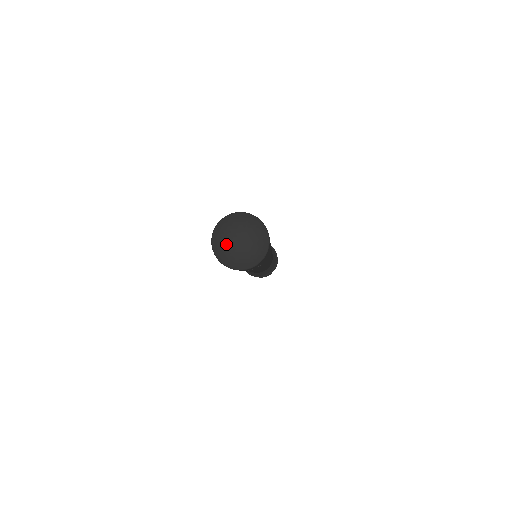
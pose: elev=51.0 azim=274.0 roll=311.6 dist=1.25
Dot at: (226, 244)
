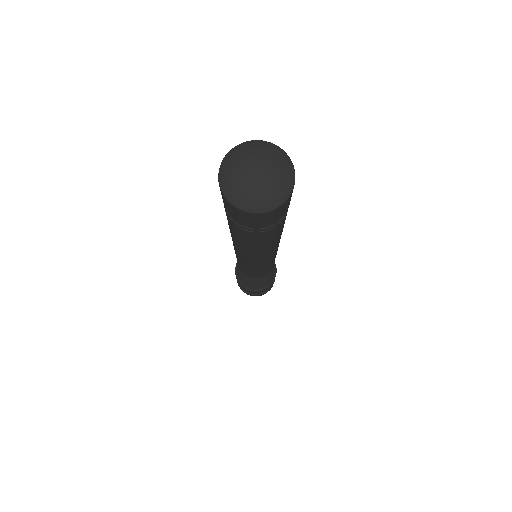
Dot at: (238, 174)
